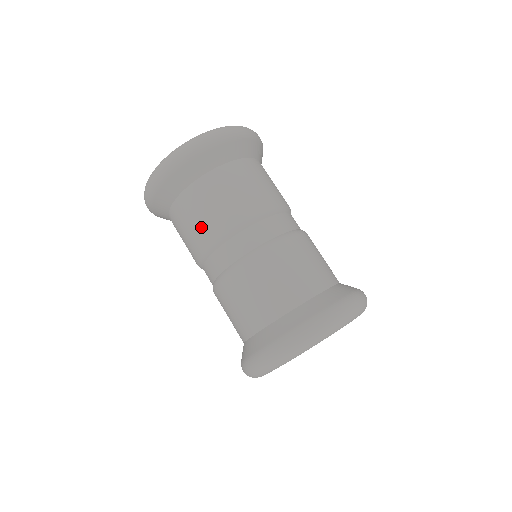
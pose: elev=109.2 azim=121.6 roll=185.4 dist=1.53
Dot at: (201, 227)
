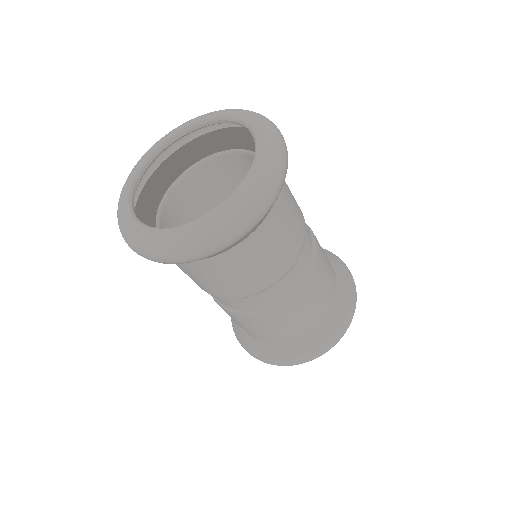
Dot at: (238, 284)
